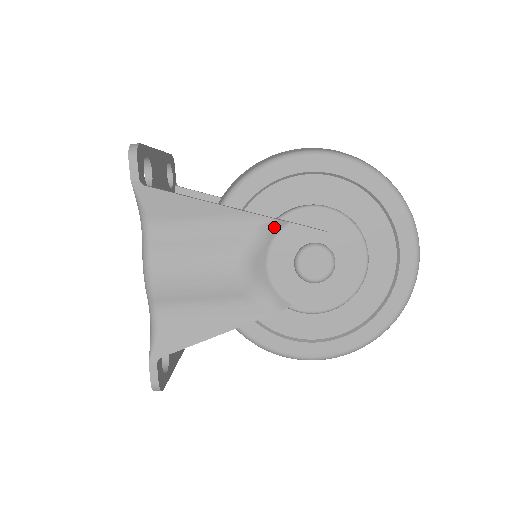
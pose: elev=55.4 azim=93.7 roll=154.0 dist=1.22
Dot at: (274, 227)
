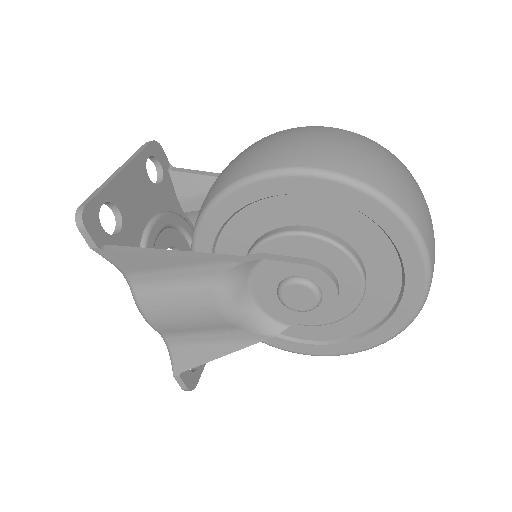
Dot at: (246, 267)
